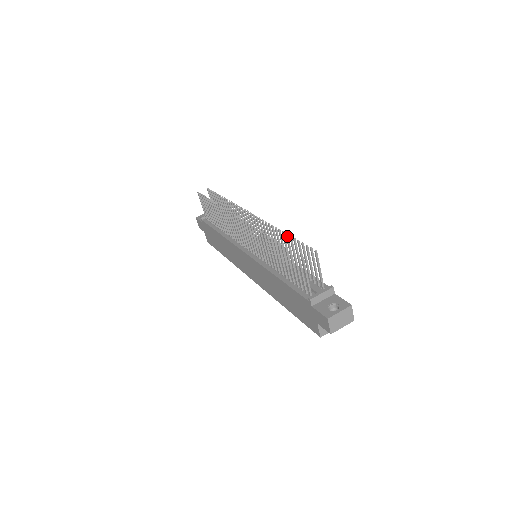
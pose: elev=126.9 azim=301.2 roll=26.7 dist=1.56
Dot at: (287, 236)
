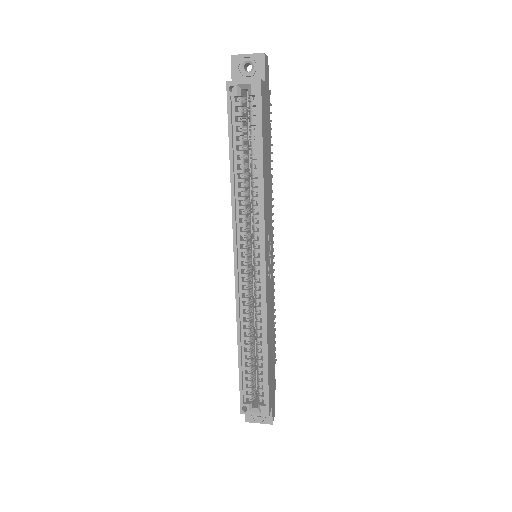
Dot at: (271, 161)
